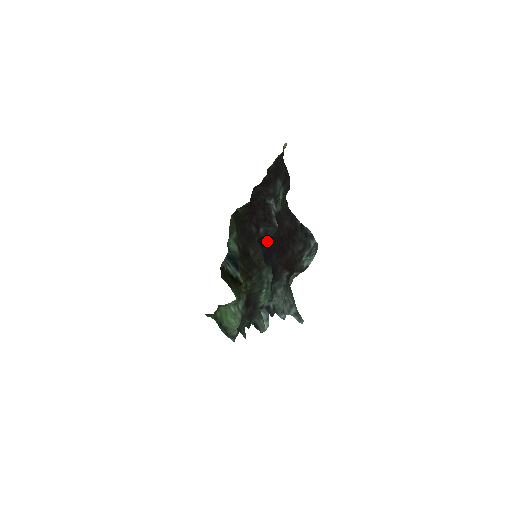
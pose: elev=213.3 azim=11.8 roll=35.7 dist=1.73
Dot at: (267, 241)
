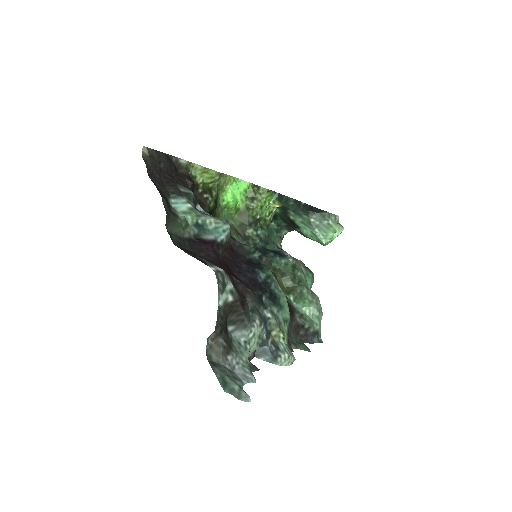
Dot at: (232, 252)
